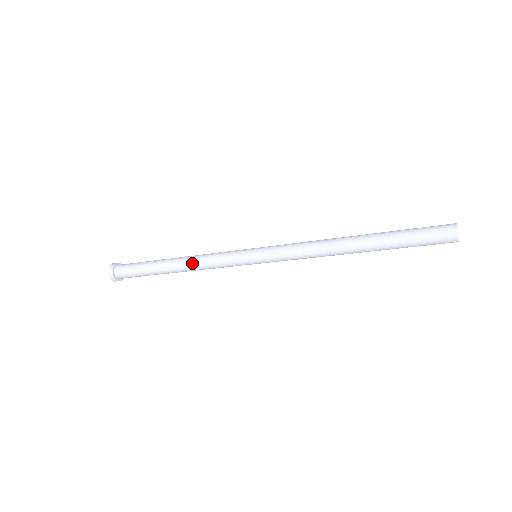
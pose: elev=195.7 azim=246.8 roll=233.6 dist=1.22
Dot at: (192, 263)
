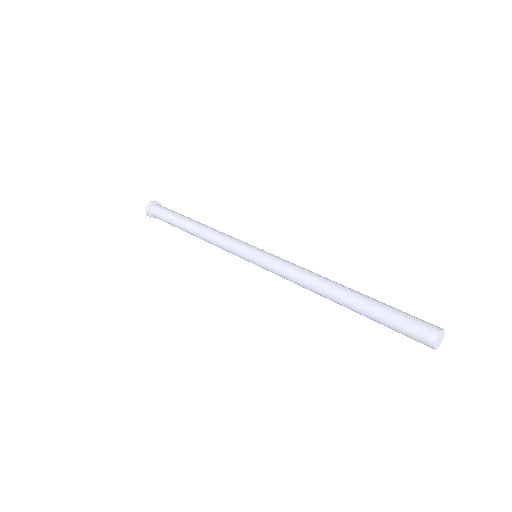
Dot at: (208, 242)
